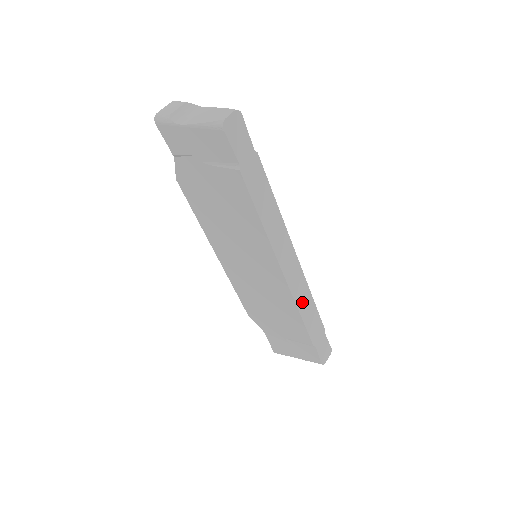
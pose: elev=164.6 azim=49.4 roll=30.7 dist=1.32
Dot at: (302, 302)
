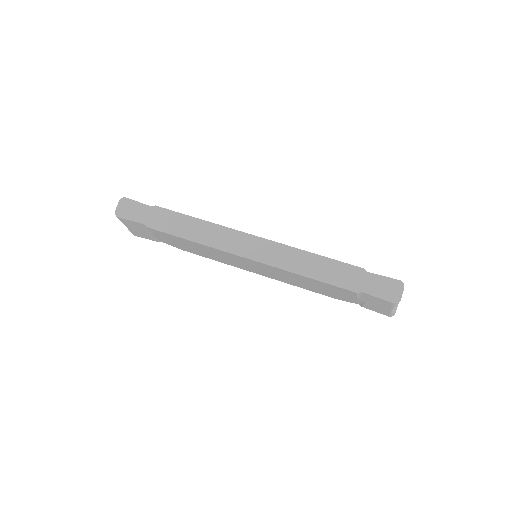
Dot at: (298, 265)
